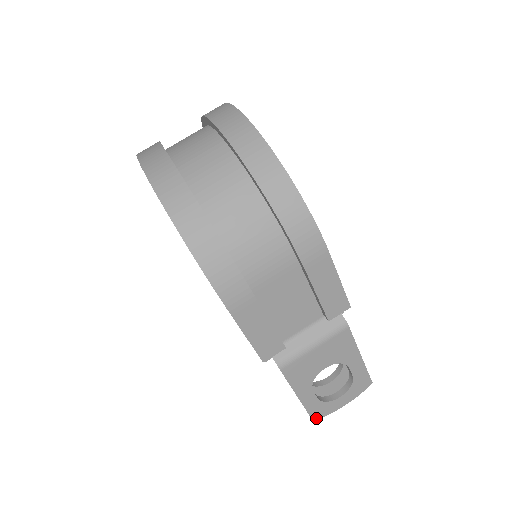
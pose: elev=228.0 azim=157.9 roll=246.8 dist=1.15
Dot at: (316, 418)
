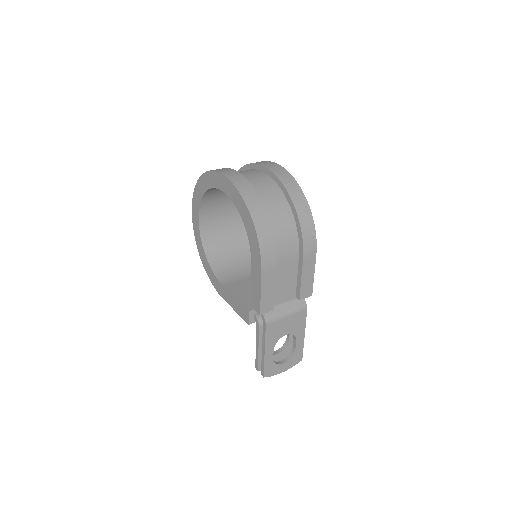
Dot at: (266, 376)
